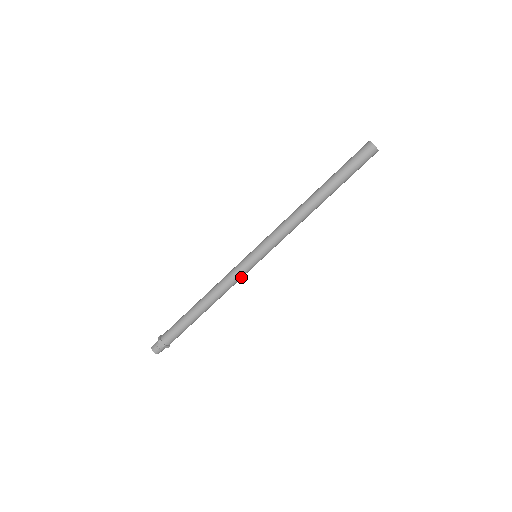
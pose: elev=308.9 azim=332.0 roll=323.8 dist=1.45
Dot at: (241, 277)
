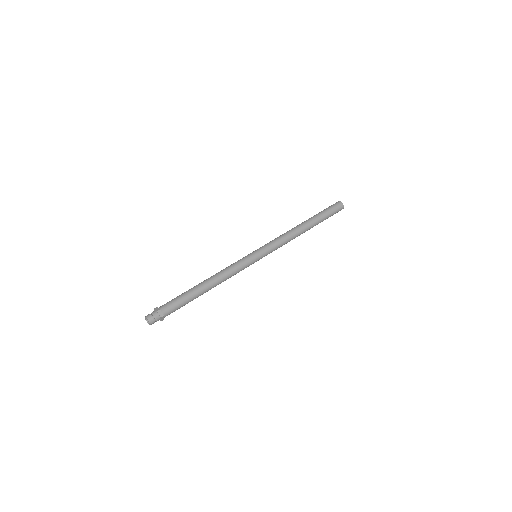
Dot at: (243, 269)
